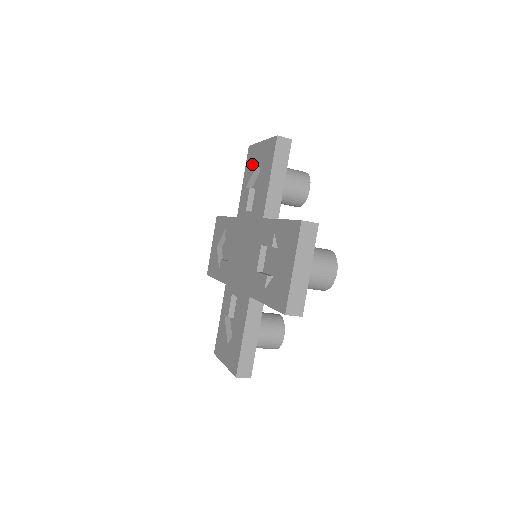
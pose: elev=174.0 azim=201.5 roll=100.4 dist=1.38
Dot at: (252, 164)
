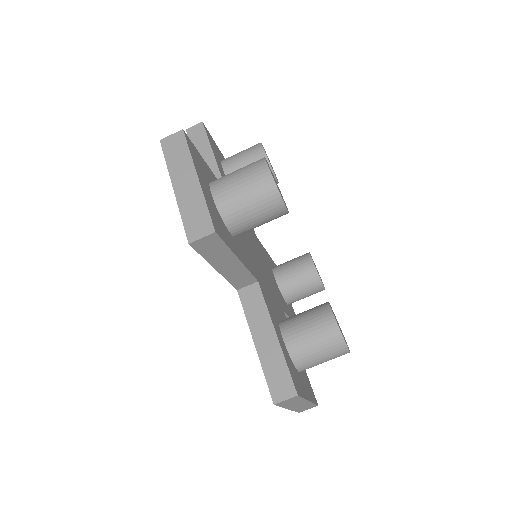
Dot at: occluded
